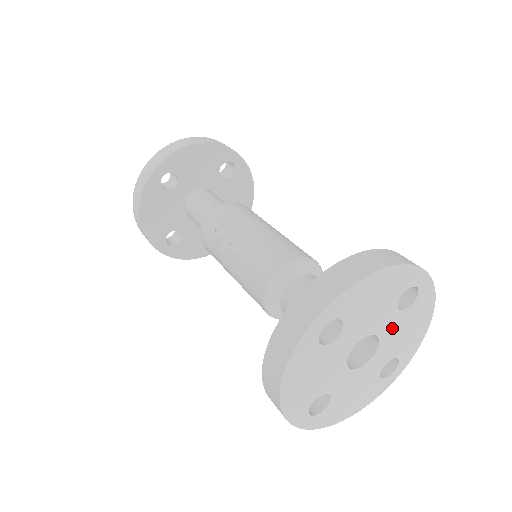
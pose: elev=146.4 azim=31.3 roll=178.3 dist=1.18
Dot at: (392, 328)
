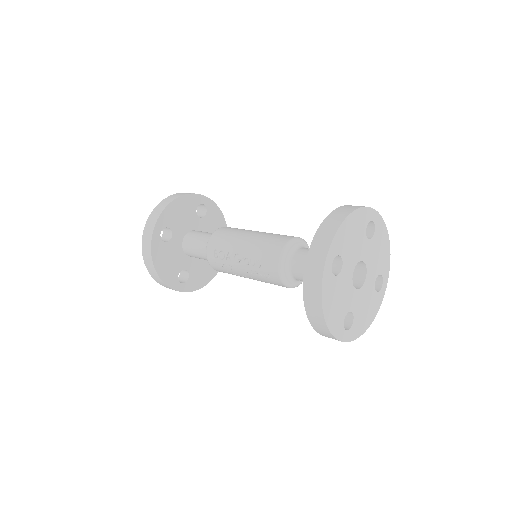
Dot at: (369, 253)
